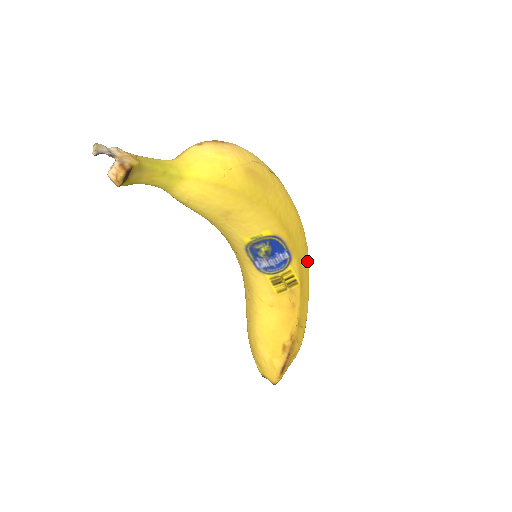
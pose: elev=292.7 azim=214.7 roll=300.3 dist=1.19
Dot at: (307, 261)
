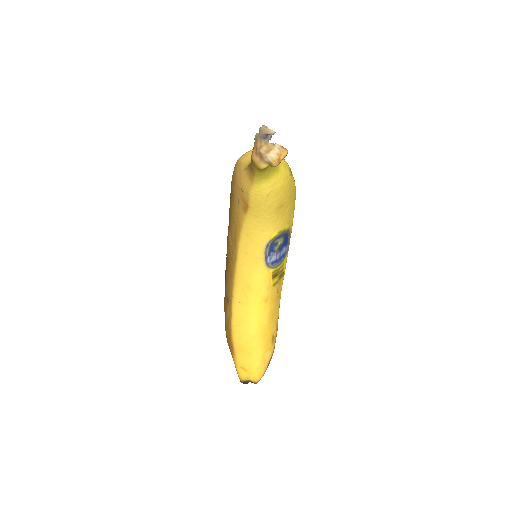
Dot at: occluded
